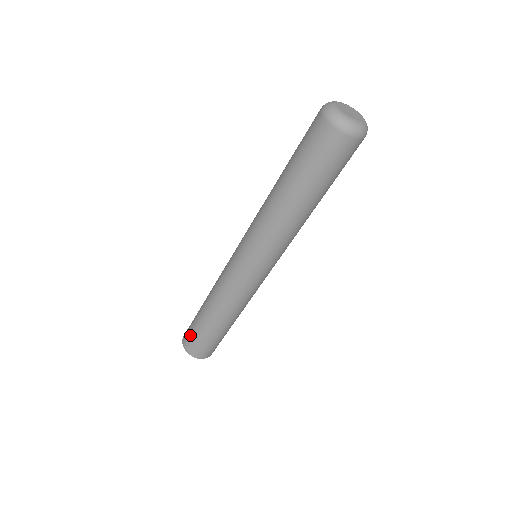
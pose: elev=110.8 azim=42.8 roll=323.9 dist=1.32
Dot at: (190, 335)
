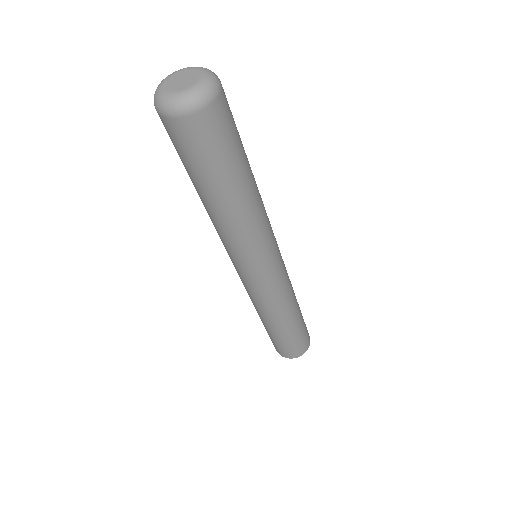
Dot at: occluded
